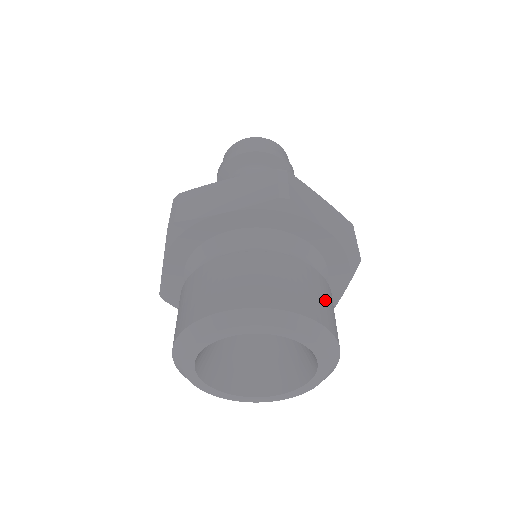
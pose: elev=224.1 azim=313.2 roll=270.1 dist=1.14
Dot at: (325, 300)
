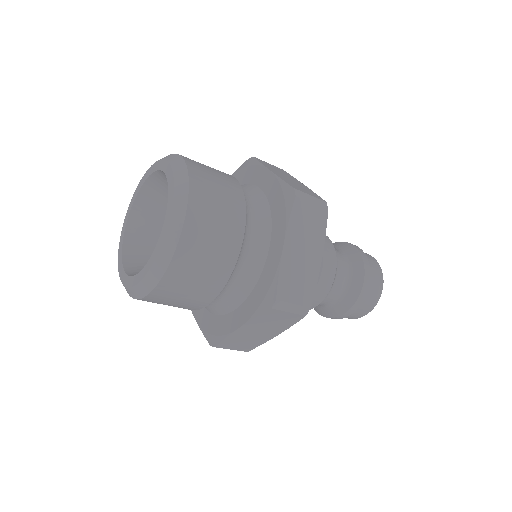
Dot at: (213, 245)
